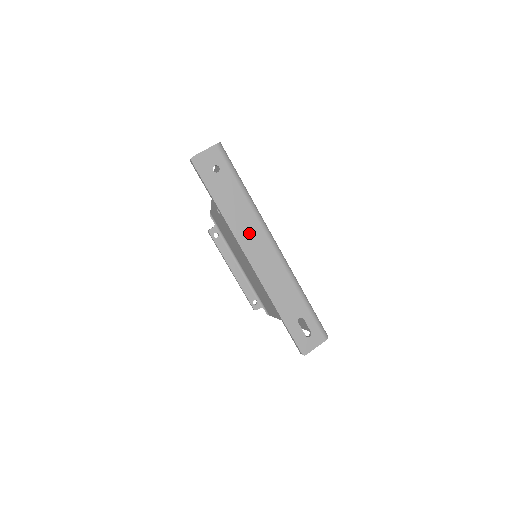
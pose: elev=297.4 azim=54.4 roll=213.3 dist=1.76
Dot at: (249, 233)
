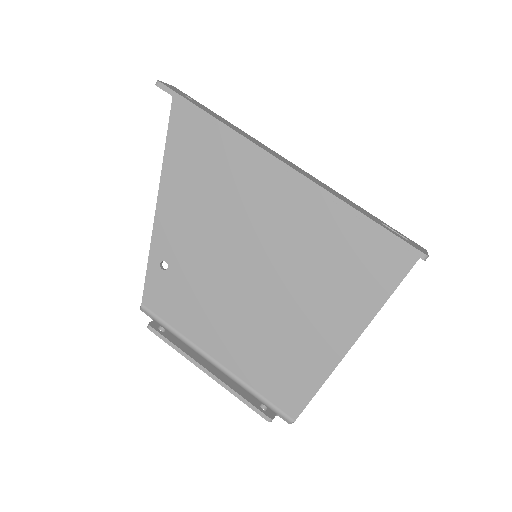
Dot at: (261, 145)
